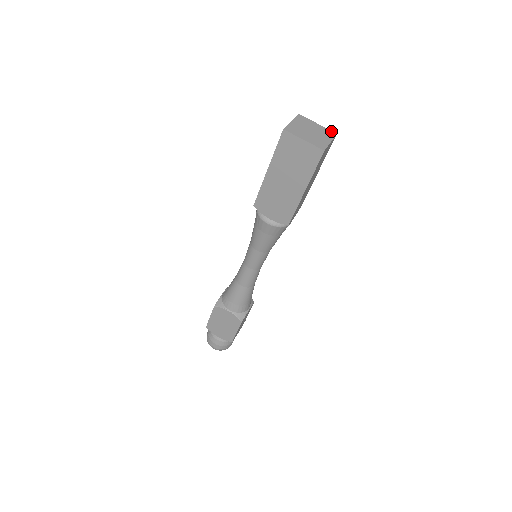
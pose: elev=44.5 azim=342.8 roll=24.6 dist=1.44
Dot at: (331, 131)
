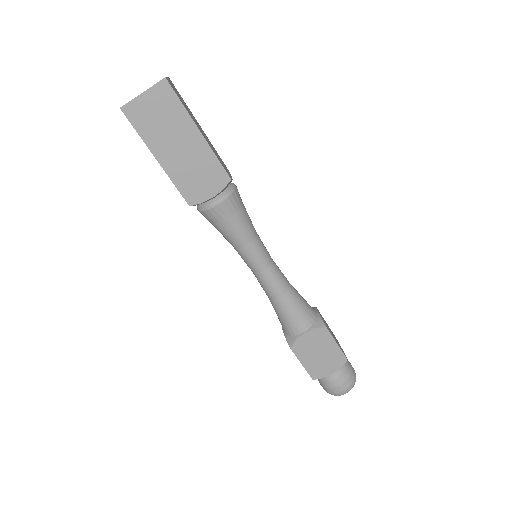
Dot at: (164, 78)
